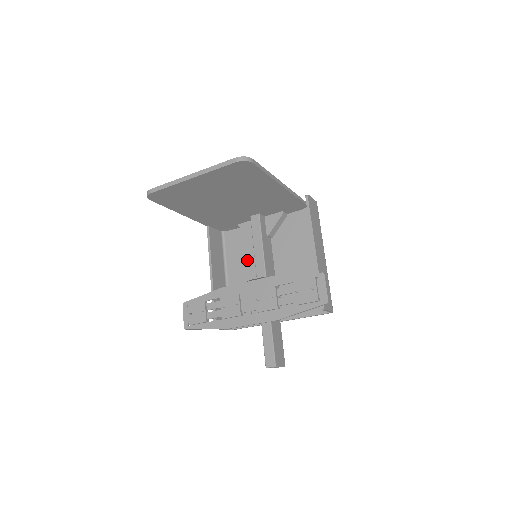
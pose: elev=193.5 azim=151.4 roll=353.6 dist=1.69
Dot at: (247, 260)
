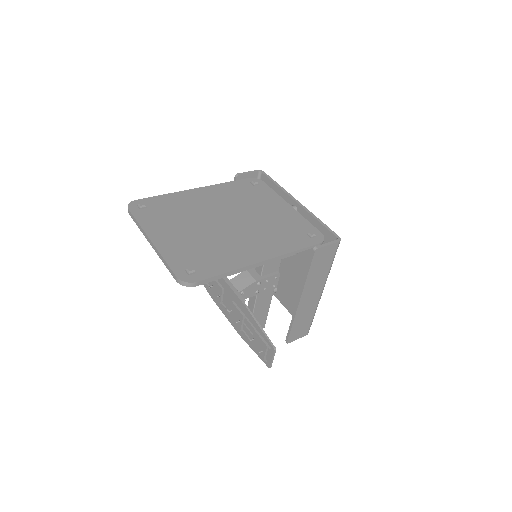
Dot at: occluded
